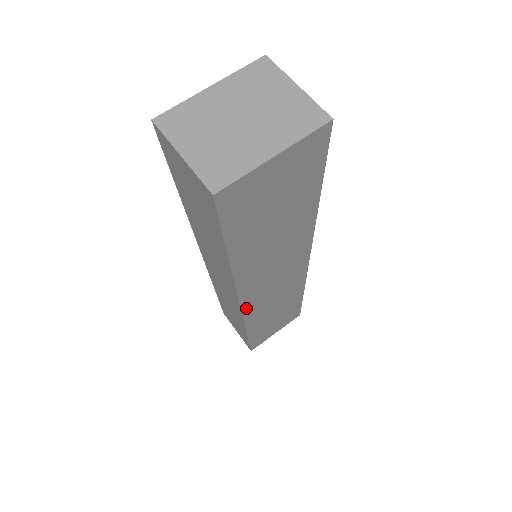
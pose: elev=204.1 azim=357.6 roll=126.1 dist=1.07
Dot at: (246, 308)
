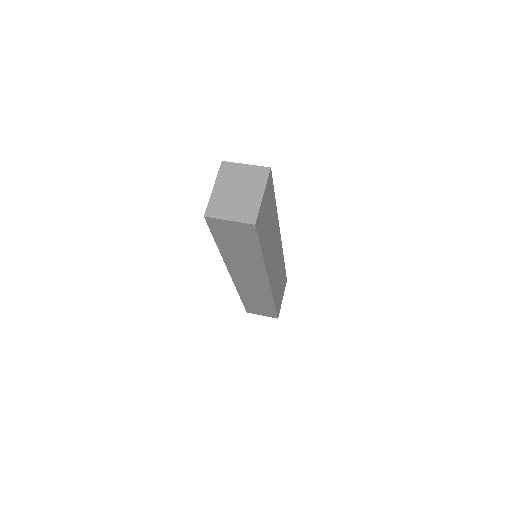
Dot at: (271, 284)
